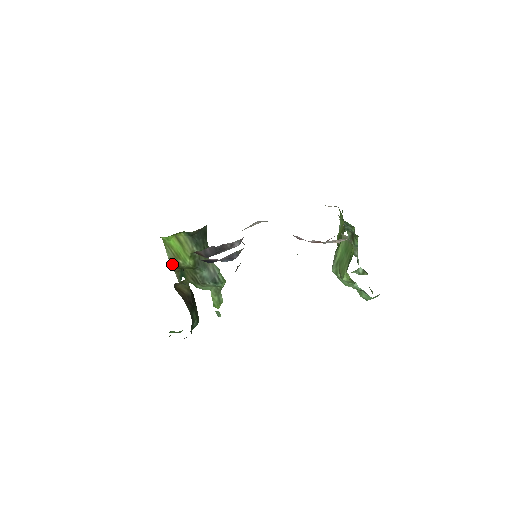
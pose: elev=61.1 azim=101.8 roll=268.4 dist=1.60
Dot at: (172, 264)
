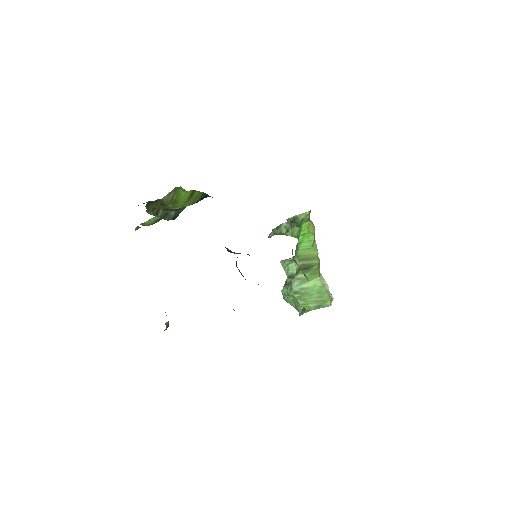
Dot at: (157, 201)
